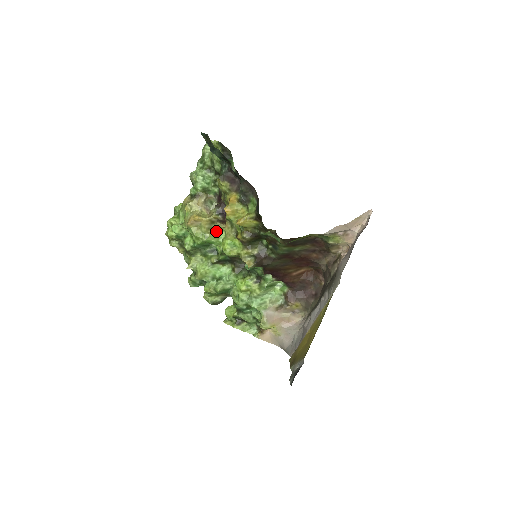
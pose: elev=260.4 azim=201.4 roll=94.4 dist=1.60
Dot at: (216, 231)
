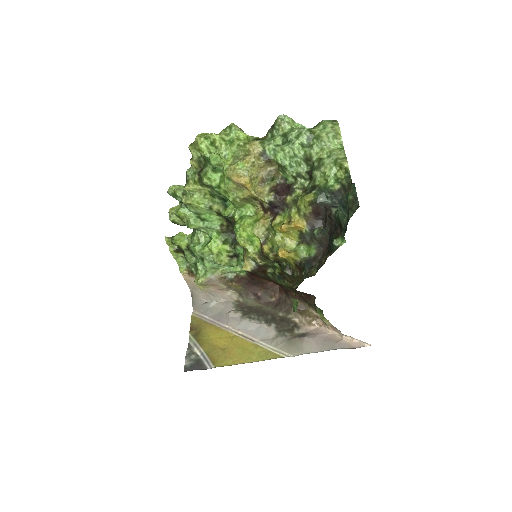
Dot at: (248, 202)
